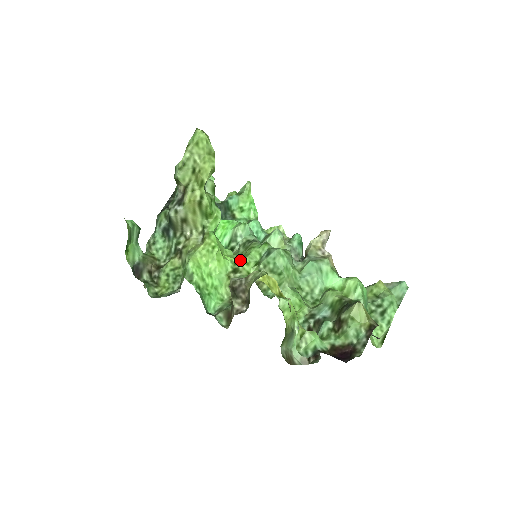
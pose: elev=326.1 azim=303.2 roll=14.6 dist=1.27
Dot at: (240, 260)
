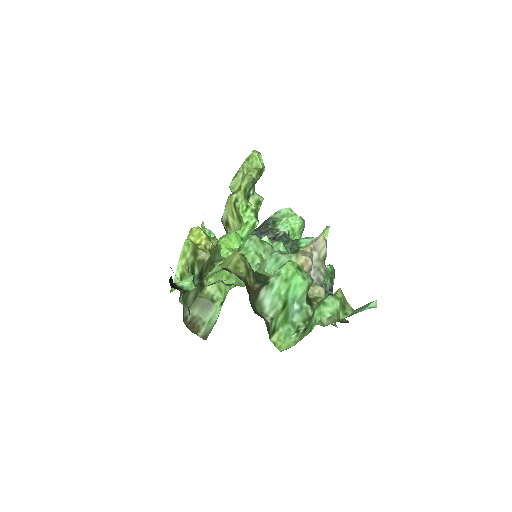
Dot at: occluded
